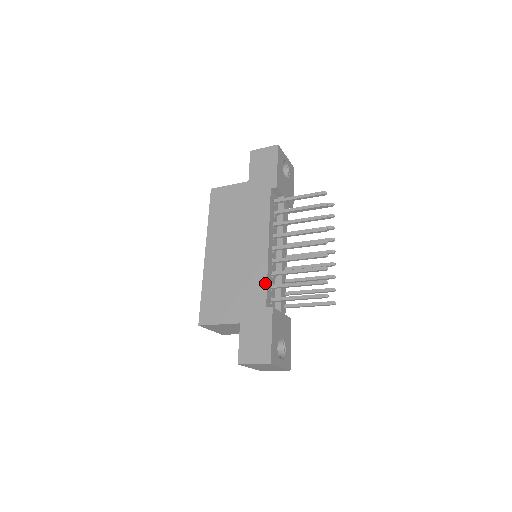
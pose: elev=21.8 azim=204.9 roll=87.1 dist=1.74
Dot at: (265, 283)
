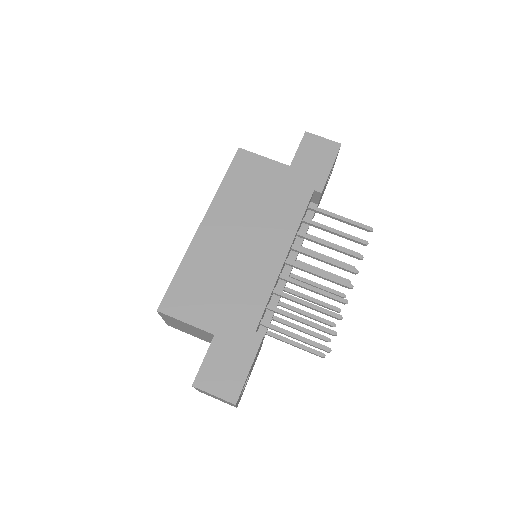
Dot at: (265, 301)
